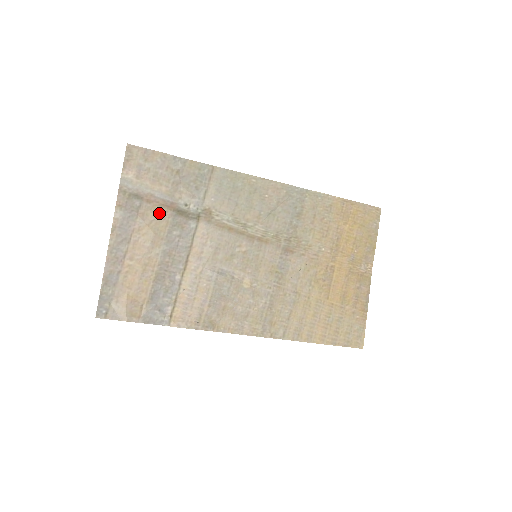
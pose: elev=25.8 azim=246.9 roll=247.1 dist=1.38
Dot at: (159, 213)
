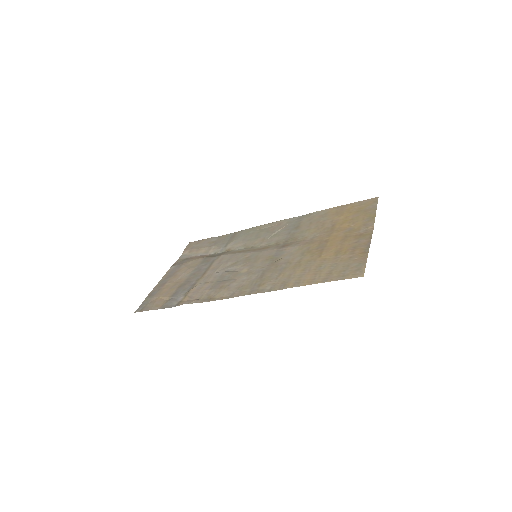
Dot at: (196, 260)
